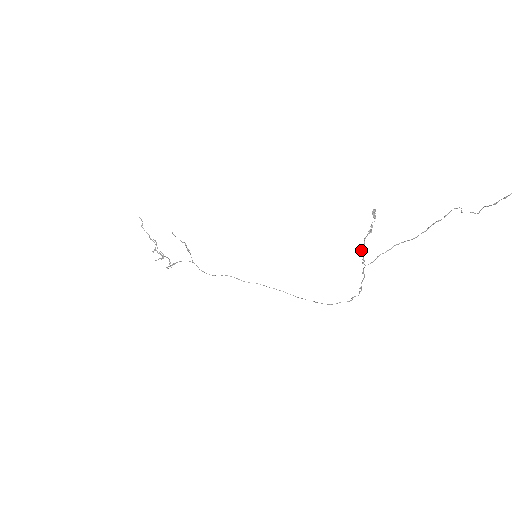
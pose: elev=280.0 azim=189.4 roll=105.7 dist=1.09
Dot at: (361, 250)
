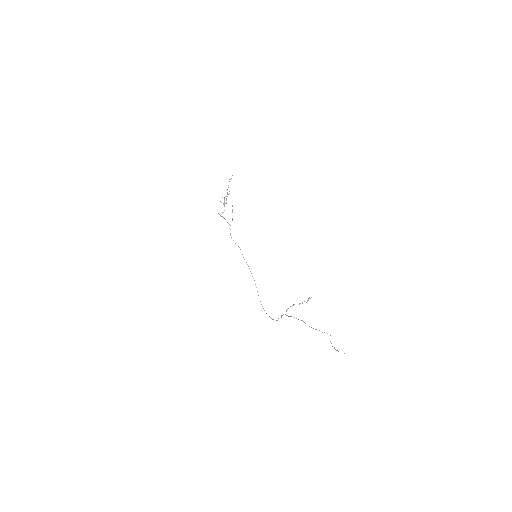
Dot at: occluded
